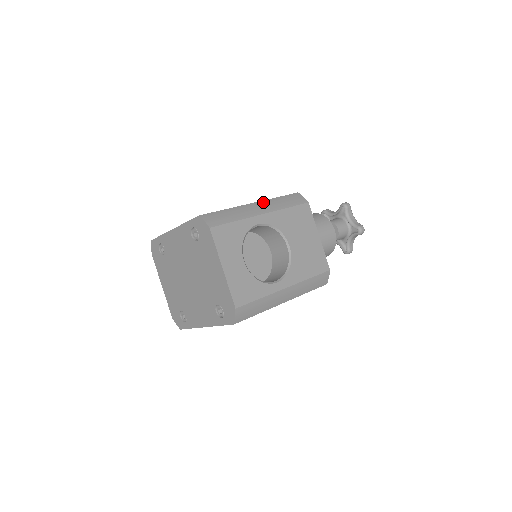
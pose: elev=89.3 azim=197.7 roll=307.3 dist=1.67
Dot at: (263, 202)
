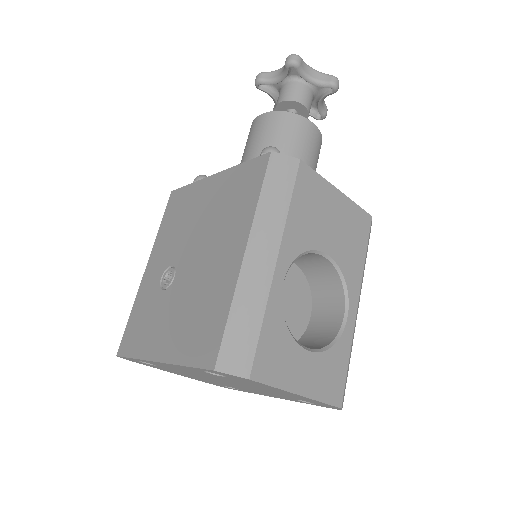
Dot at: (255, 233)
